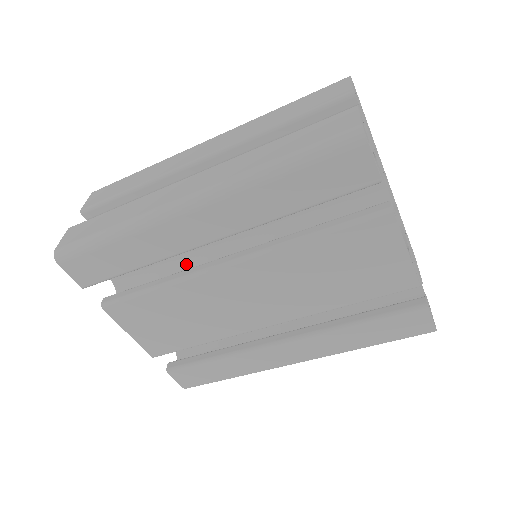
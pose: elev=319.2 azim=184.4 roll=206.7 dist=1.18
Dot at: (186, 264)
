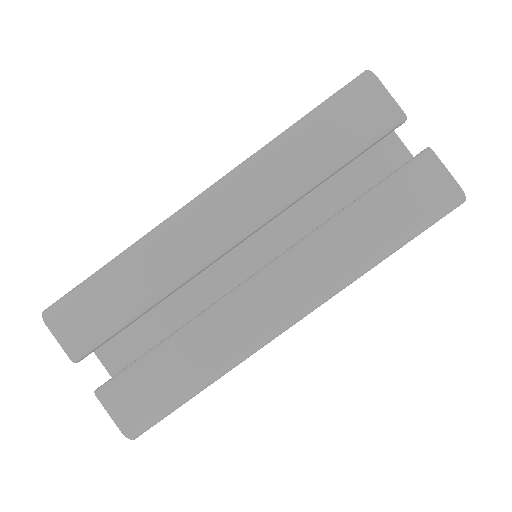
Dot at: occluded
